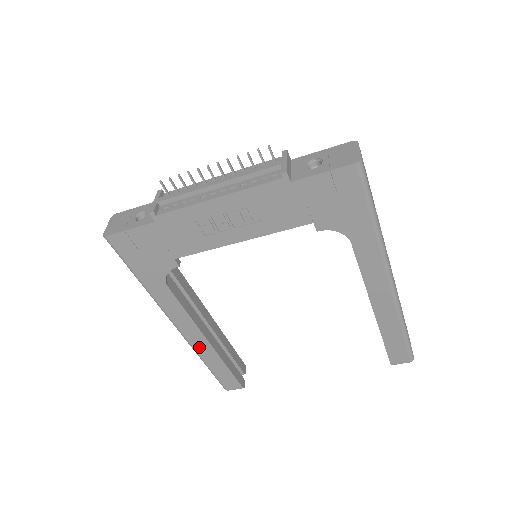
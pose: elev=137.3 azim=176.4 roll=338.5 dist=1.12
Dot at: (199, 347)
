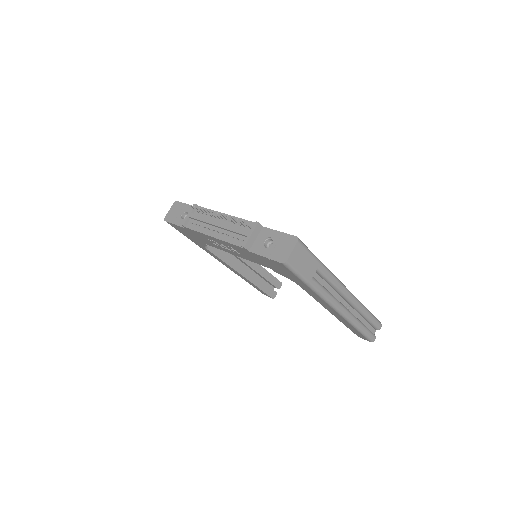
Dot at: (238, 274)
